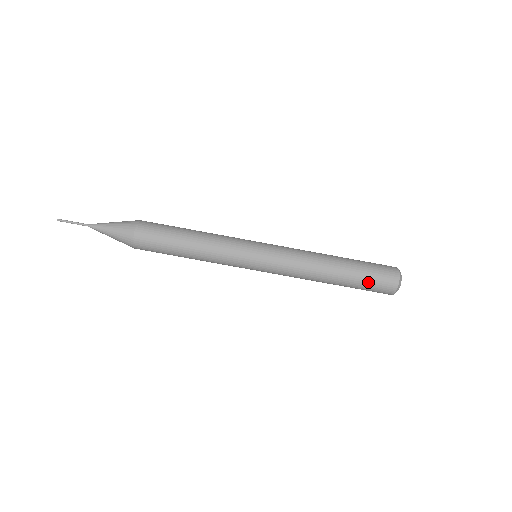
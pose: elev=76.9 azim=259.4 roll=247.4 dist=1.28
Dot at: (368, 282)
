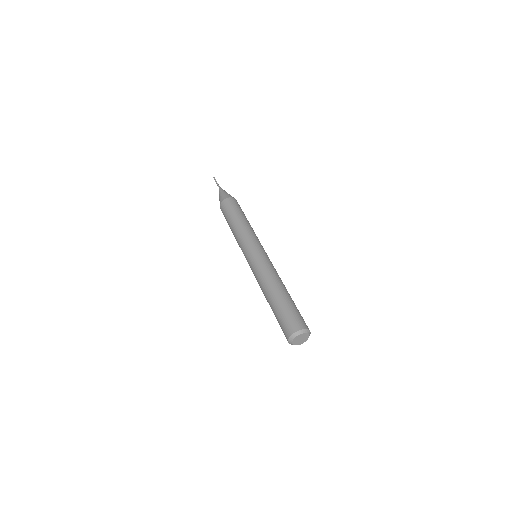
Dot at: (280, 317)
